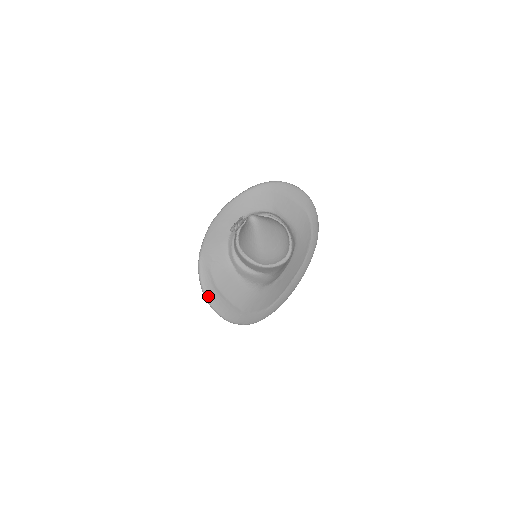
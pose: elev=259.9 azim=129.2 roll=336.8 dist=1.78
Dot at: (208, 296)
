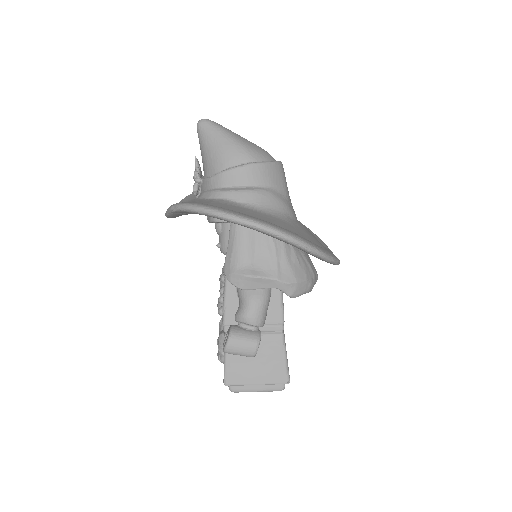
Dot at: (222, 210)
